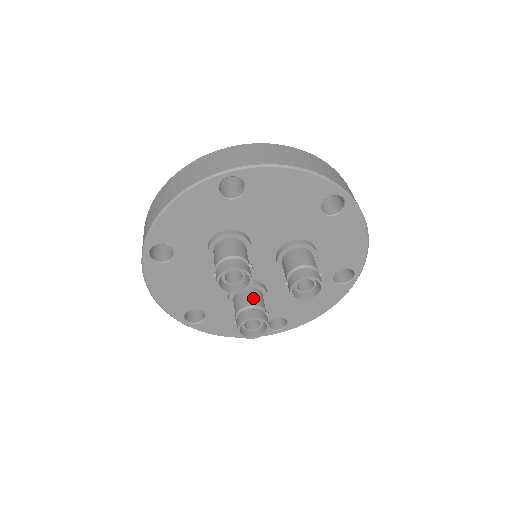
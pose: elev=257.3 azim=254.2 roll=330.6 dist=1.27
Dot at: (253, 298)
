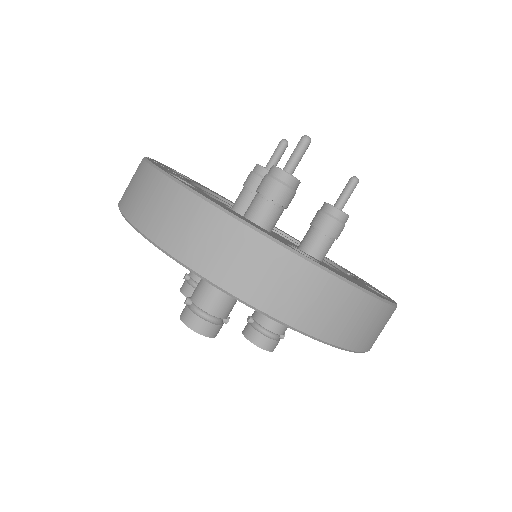
Dot at: occluded
